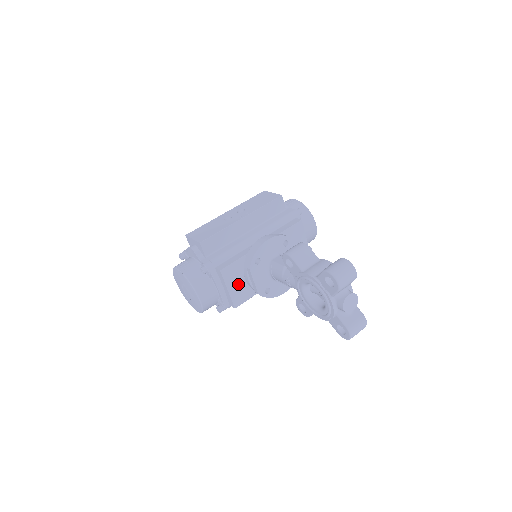
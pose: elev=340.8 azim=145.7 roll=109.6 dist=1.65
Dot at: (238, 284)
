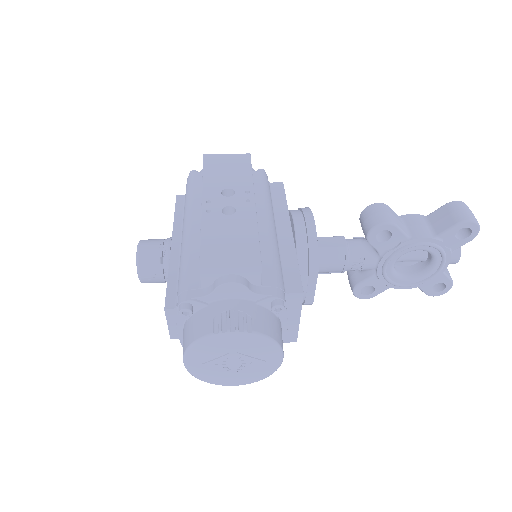
Dot at: occluded
